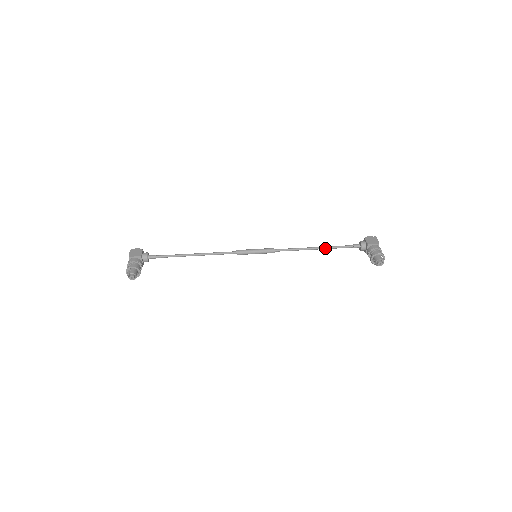
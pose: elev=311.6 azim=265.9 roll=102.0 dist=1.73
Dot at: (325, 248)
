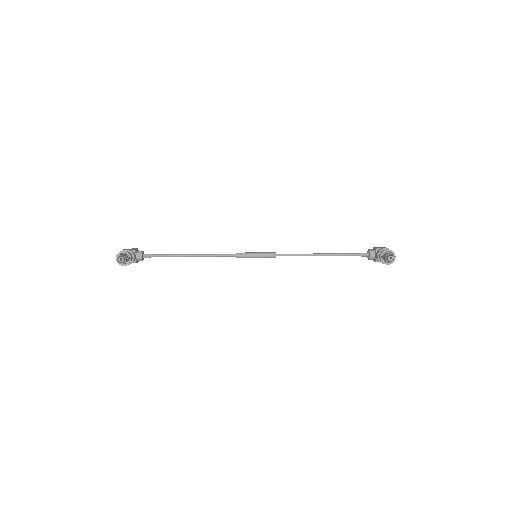
Dot at: (330, 254)
